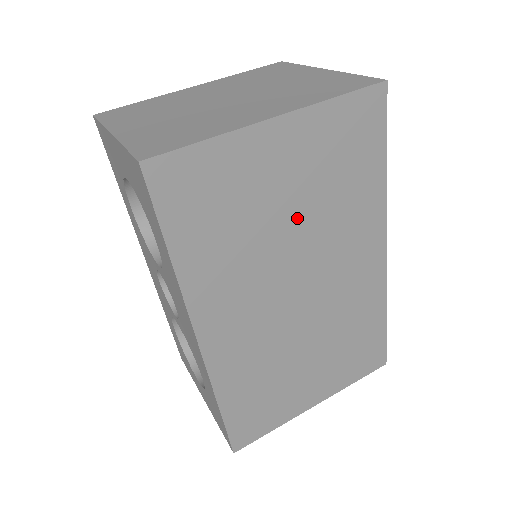
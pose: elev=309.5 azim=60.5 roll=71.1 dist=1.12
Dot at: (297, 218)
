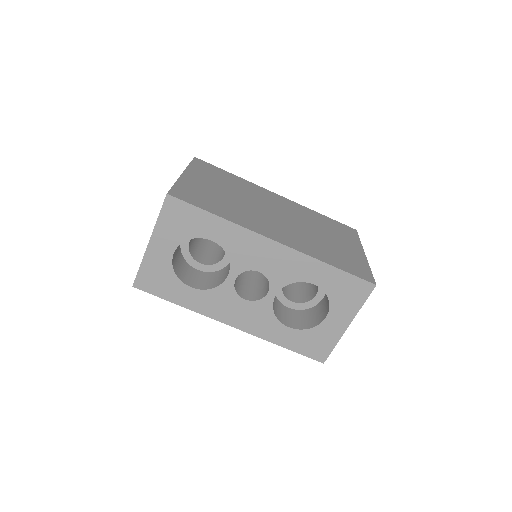
Dot at: (234, 194)
